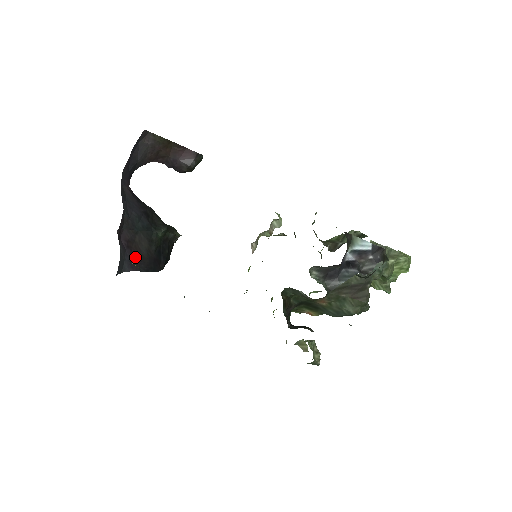
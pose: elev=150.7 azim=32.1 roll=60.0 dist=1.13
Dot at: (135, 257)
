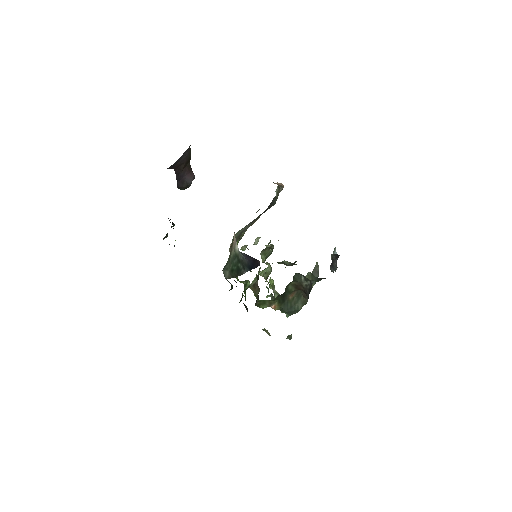
Dot at: occluded
